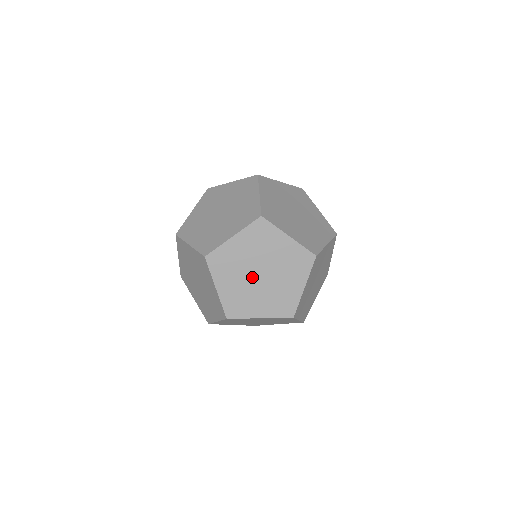
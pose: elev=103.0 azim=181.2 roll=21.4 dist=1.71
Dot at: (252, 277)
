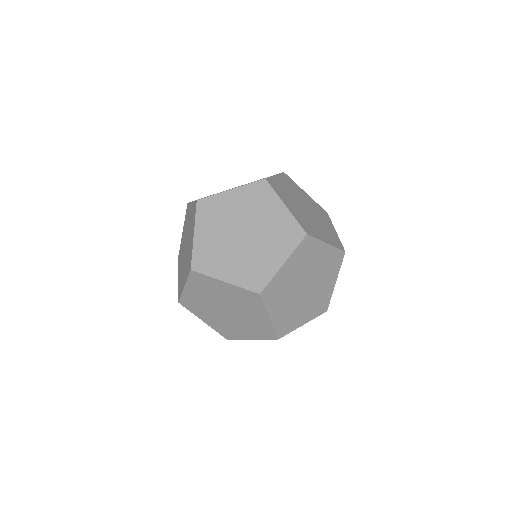
Dot at: (240, 244)
